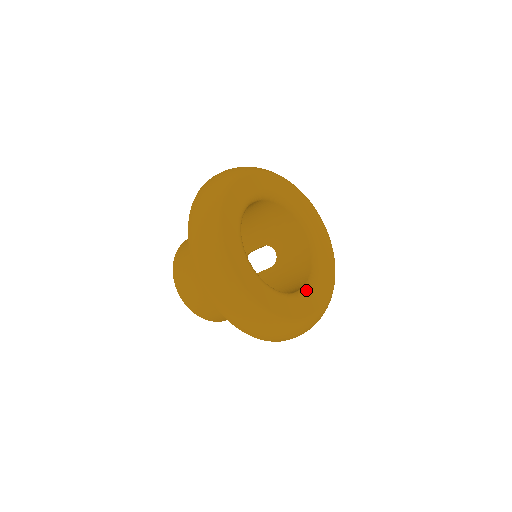
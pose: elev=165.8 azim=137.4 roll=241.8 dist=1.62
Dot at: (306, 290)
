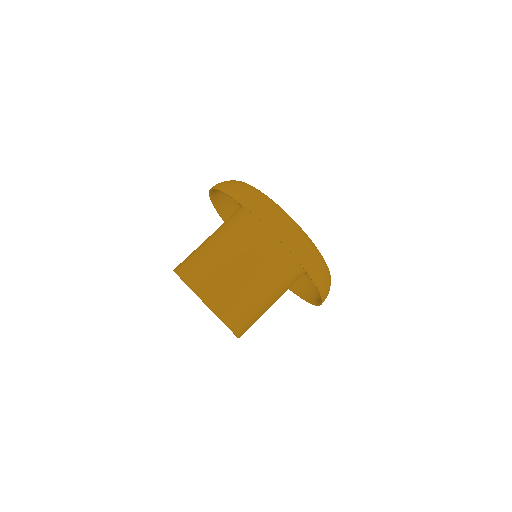
Dot at: occluded
